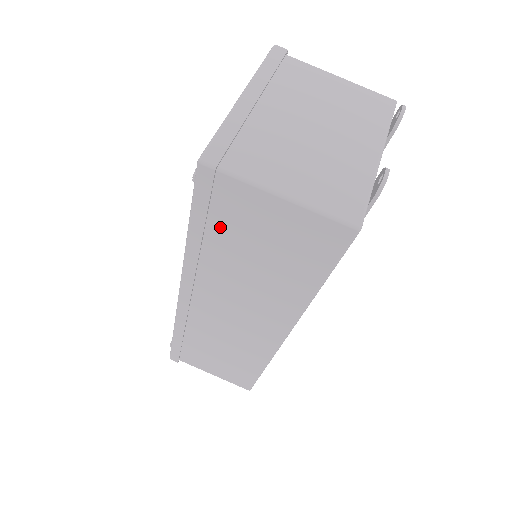
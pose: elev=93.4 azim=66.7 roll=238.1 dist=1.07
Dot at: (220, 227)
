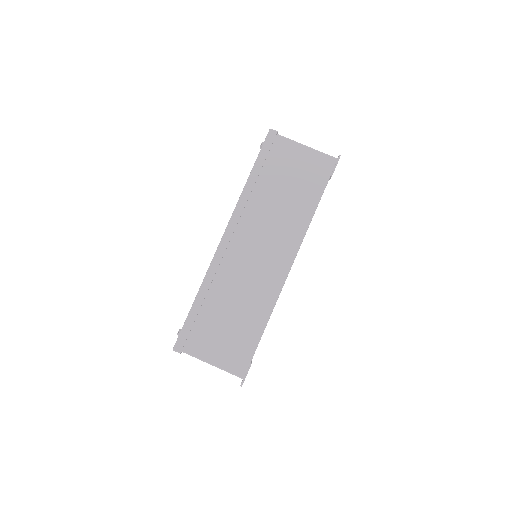
Dot at: (269, 169)
